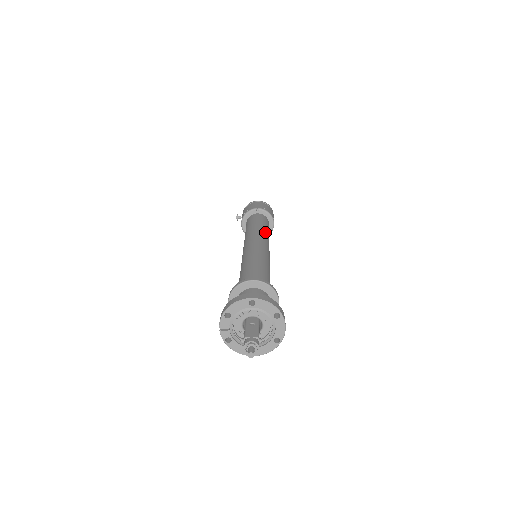
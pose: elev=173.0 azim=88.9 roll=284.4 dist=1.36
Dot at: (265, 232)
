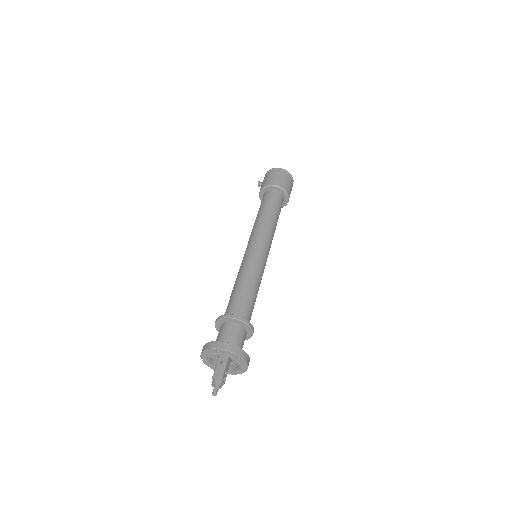
Dot at: (270, 223)
